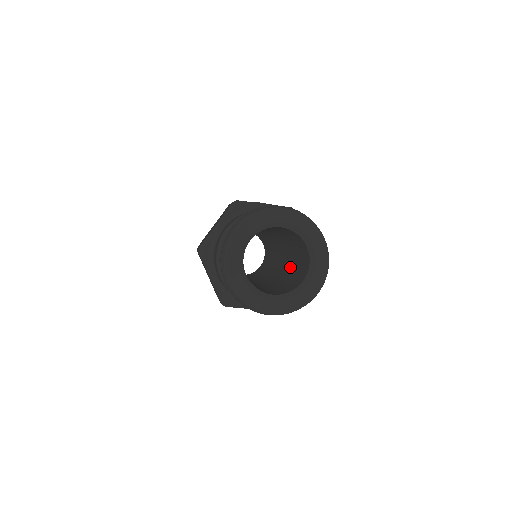
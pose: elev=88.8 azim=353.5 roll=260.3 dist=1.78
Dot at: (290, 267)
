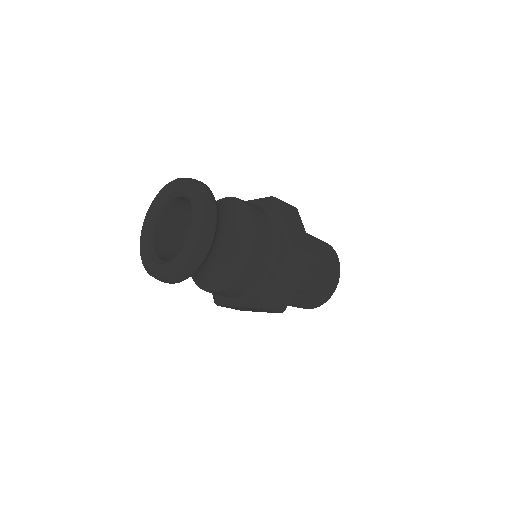
Dot at: occluded
